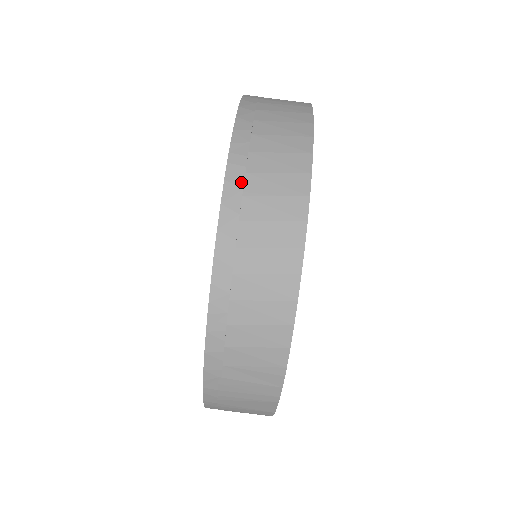
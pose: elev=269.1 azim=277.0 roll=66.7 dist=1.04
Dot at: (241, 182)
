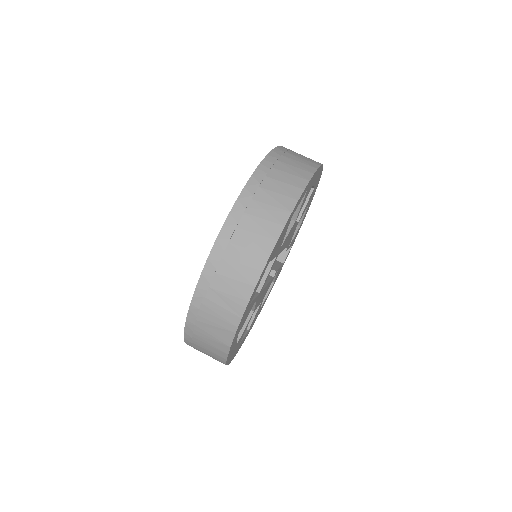
Dot at: (261, 180)
